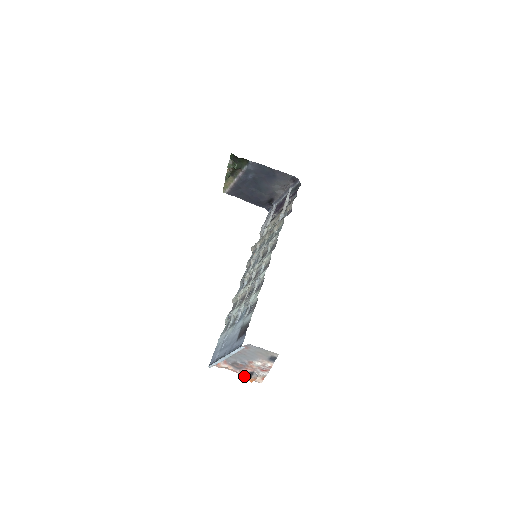
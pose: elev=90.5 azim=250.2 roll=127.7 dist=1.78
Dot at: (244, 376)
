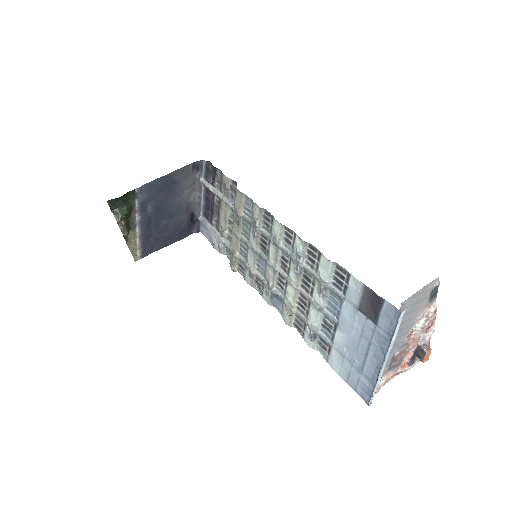
Dot at: (410, 367)
